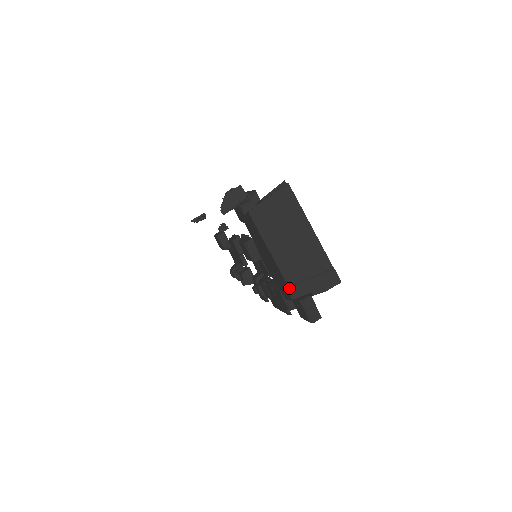
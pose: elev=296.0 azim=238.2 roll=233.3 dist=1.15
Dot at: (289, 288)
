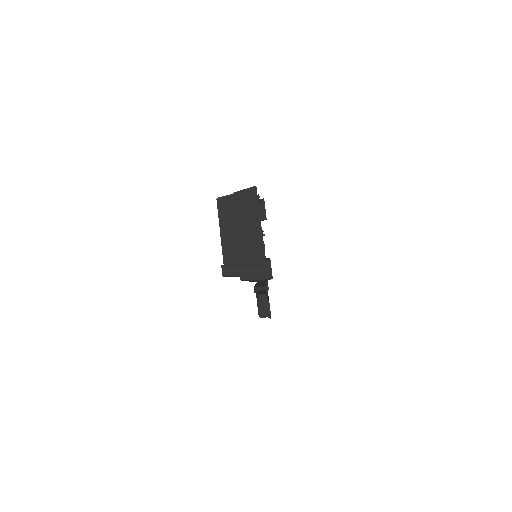
Dot at: (223, 266)
